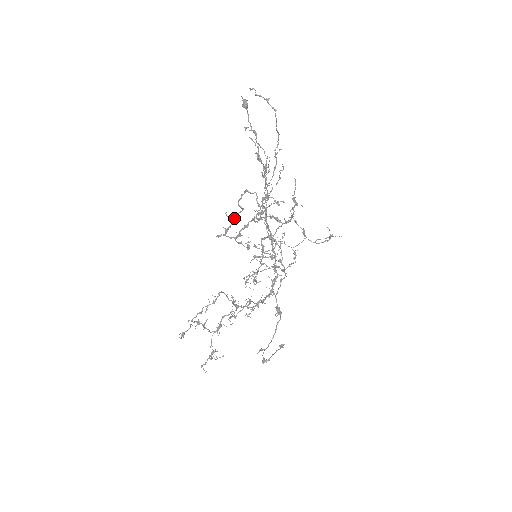
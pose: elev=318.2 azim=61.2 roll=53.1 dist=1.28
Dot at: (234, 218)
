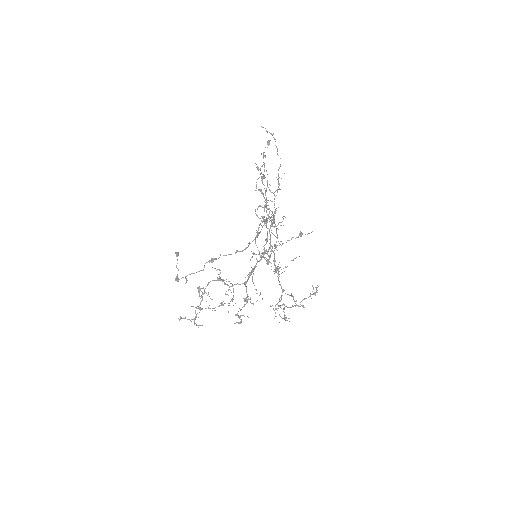
Dot at: (275, 246)
